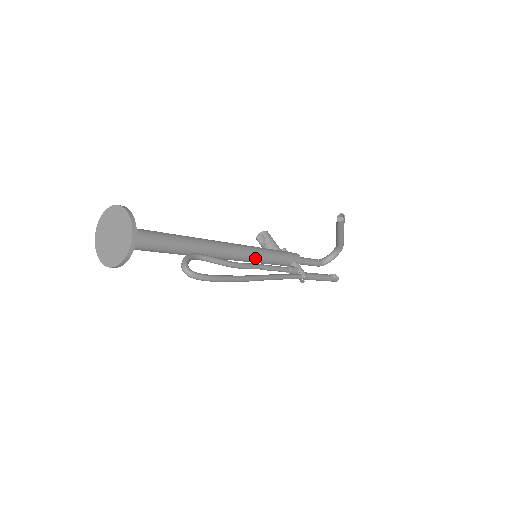
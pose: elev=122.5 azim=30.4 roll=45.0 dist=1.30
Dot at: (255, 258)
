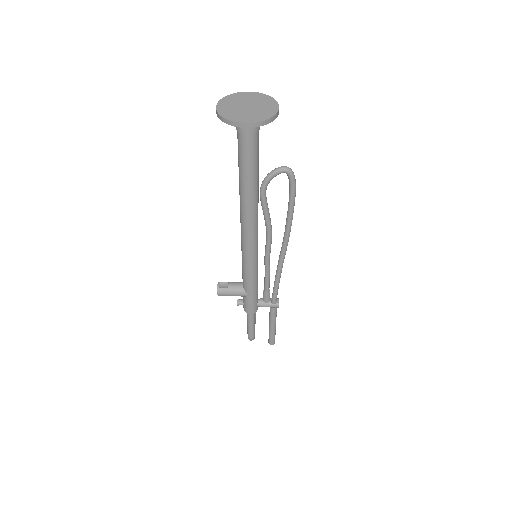
Dot at: occluded
